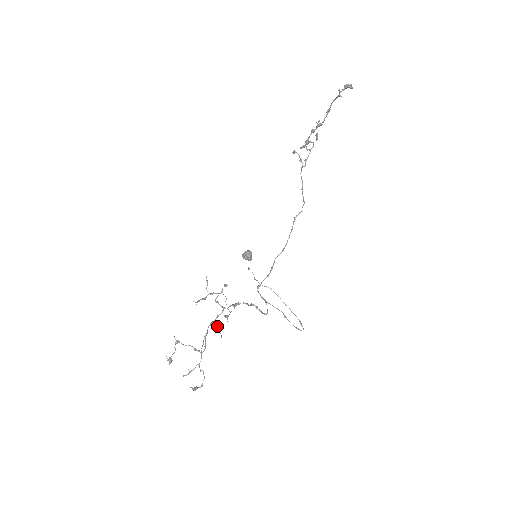
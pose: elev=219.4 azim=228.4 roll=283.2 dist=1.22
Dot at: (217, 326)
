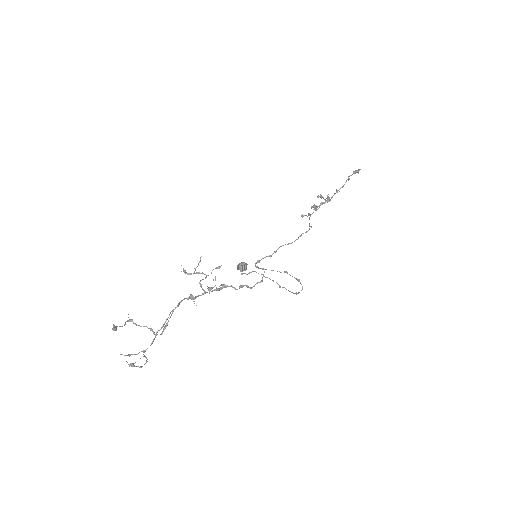
Dot at: (195, 297)
